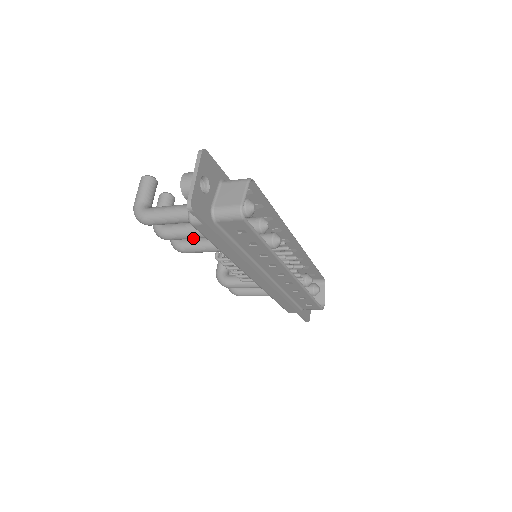
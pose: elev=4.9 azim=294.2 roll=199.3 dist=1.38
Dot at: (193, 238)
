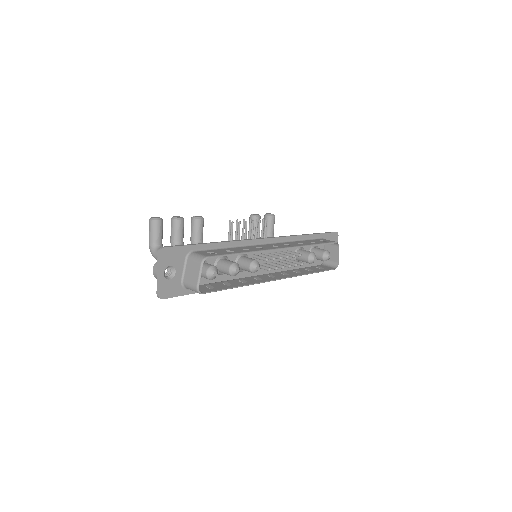
Dot at: occluded
